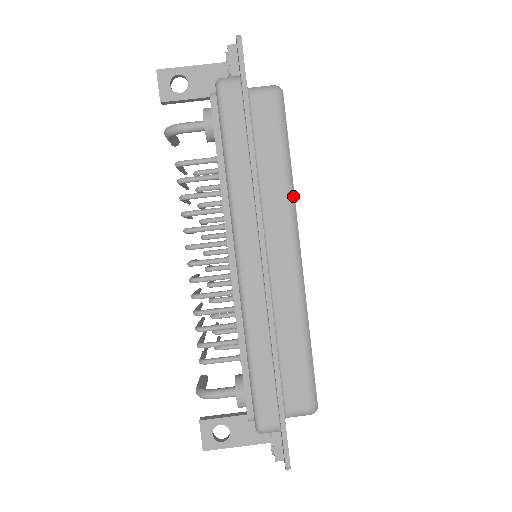
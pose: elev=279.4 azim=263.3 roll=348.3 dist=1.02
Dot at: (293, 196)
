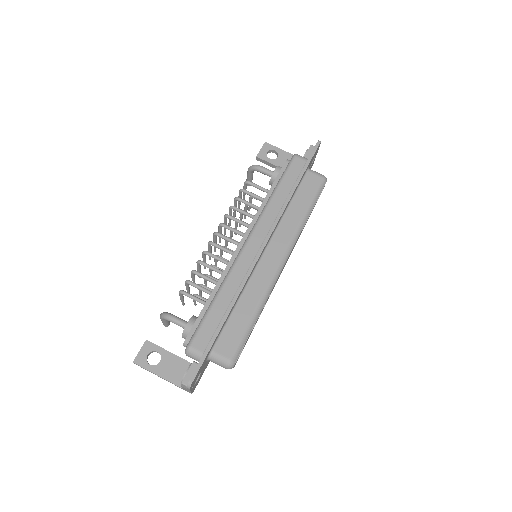
Dot at: (300, 232)
